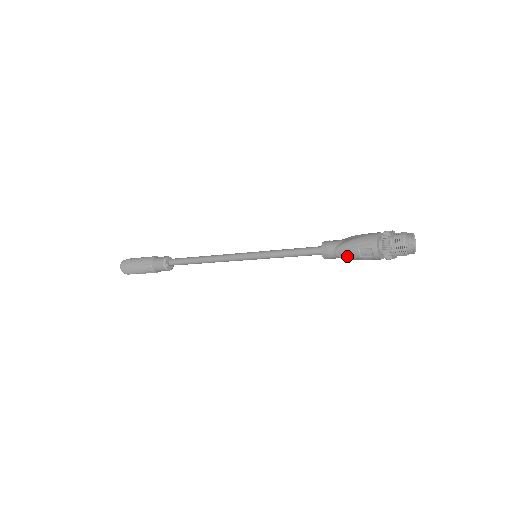
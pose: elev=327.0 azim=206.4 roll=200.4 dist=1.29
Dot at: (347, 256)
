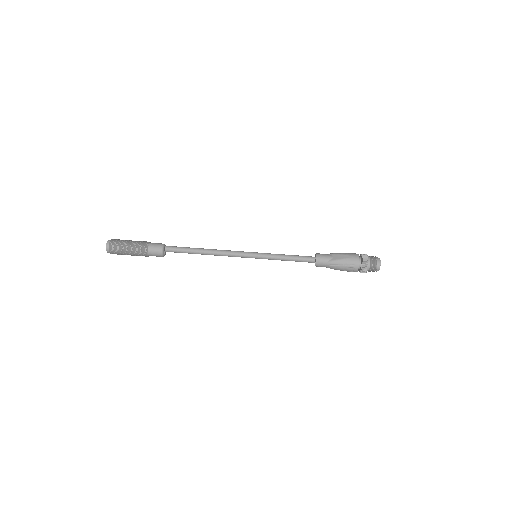
Dot at: (334, 269)
